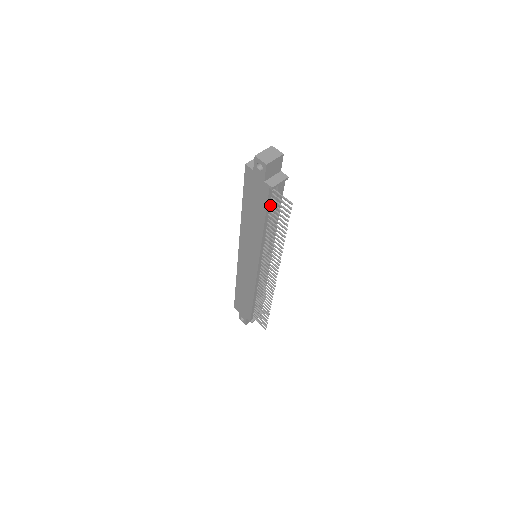
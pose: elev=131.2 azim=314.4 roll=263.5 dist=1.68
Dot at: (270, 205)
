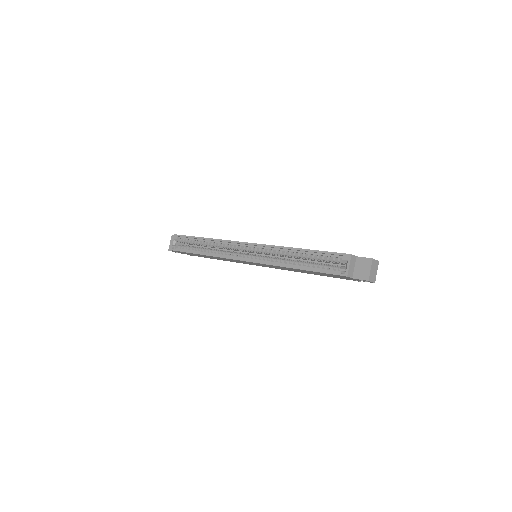
Dot at: occluded
